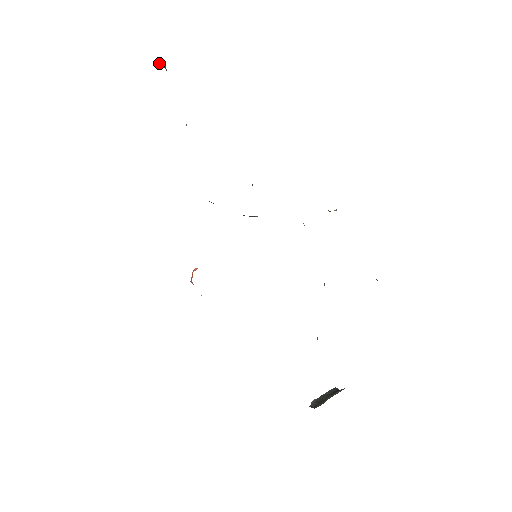
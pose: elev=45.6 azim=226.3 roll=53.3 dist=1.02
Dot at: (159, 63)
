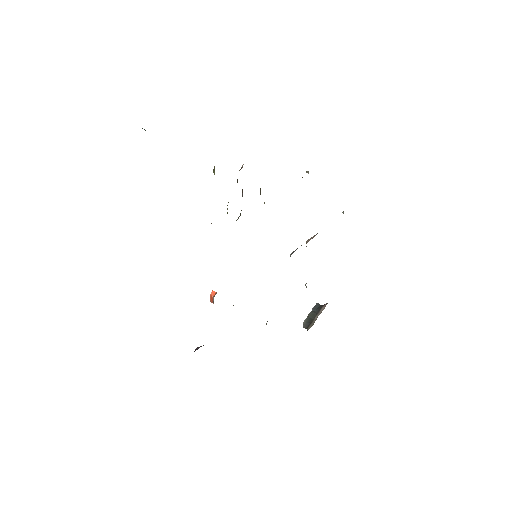
Dot at: occluded
